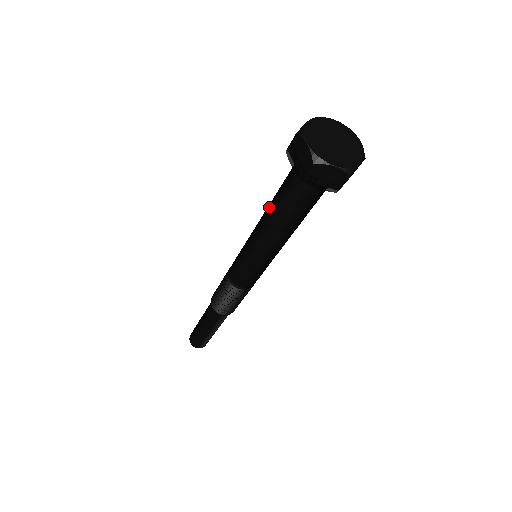
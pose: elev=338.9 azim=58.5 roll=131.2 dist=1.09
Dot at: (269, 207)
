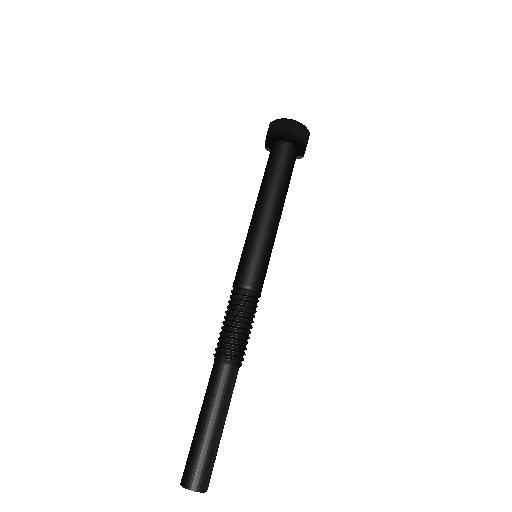
Dot at: (262, 188)
